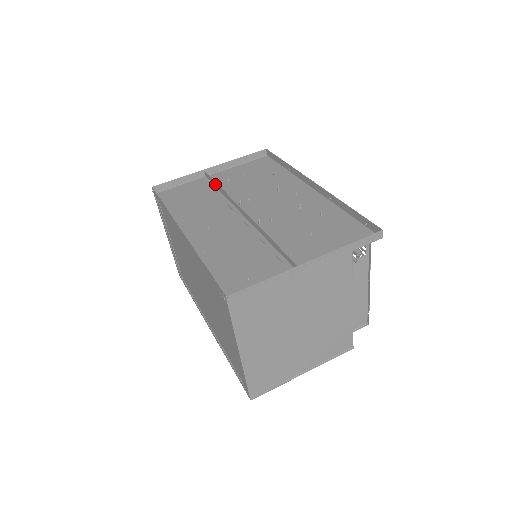
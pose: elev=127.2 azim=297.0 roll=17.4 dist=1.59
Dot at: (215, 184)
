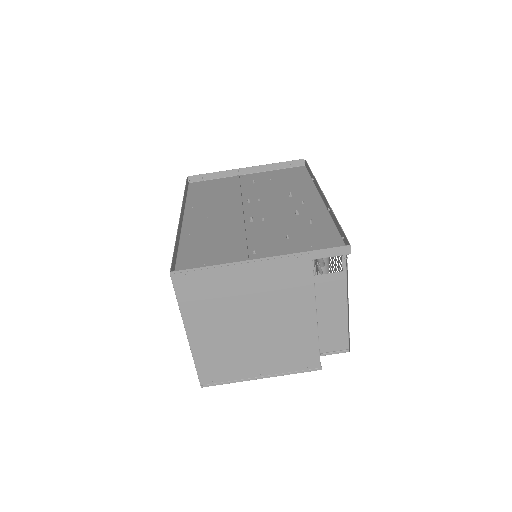
Dot at: occluded
